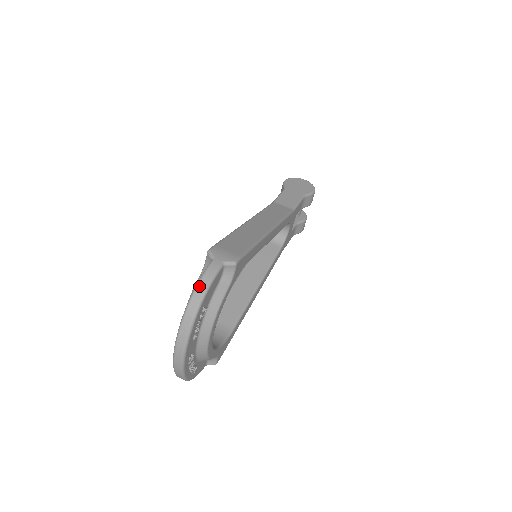
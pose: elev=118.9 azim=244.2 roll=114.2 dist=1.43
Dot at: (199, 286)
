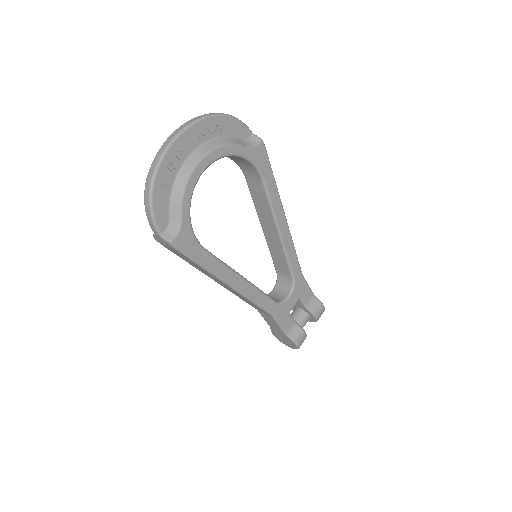
Dot at: occluded
